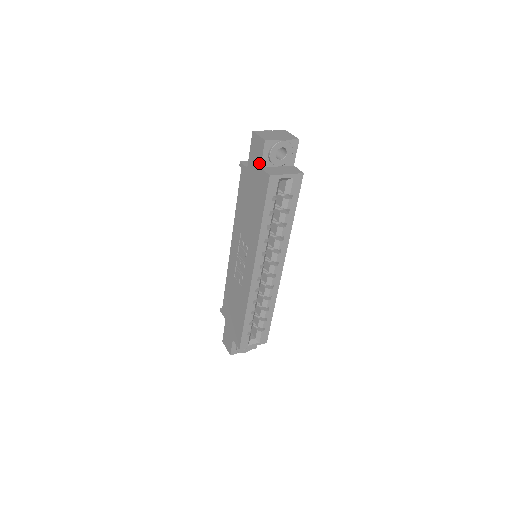
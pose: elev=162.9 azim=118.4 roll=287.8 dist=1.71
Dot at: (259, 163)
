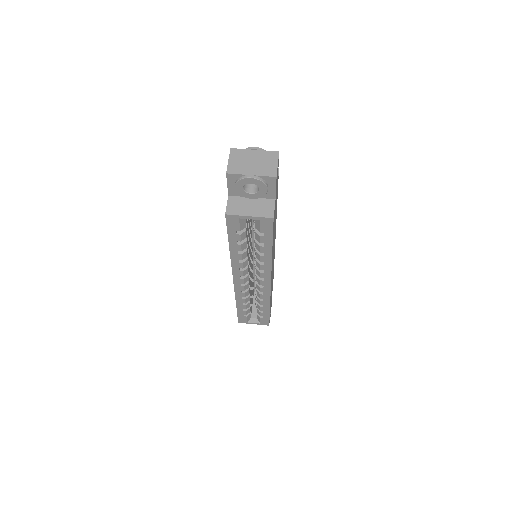
Dot at: (228, 190)
